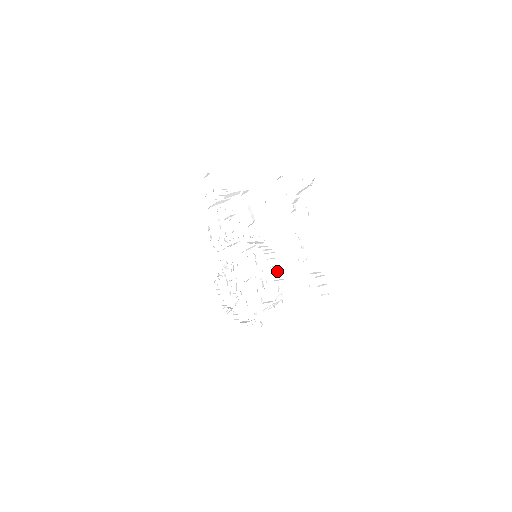
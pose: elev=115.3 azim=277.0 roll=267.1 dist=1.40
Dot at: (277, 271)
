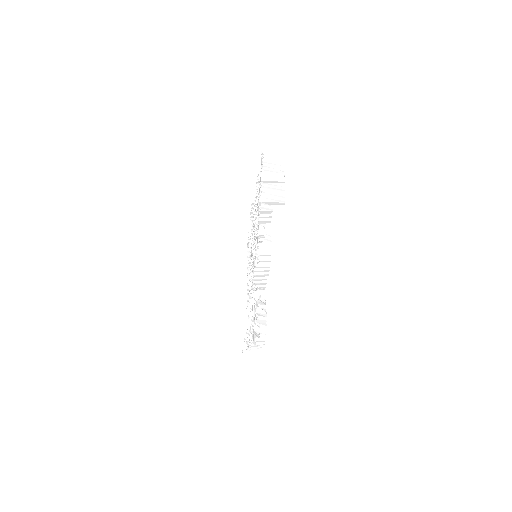
Dot at: (263, 280)
